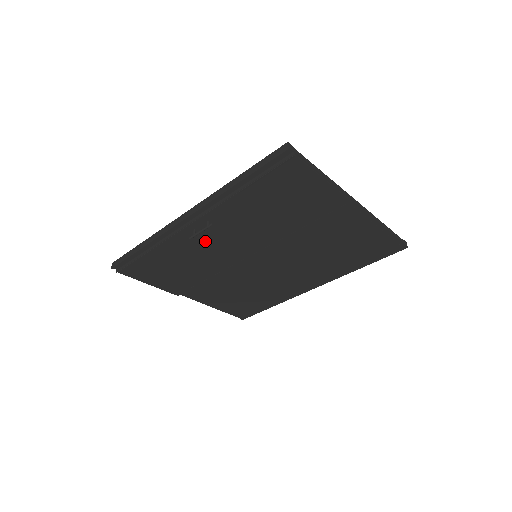
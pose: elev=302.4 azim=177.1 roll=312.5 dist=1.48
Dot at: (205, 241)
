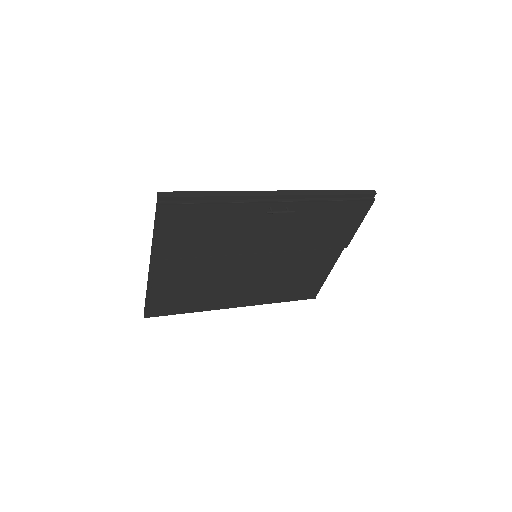
Dot at: (259, 222)
